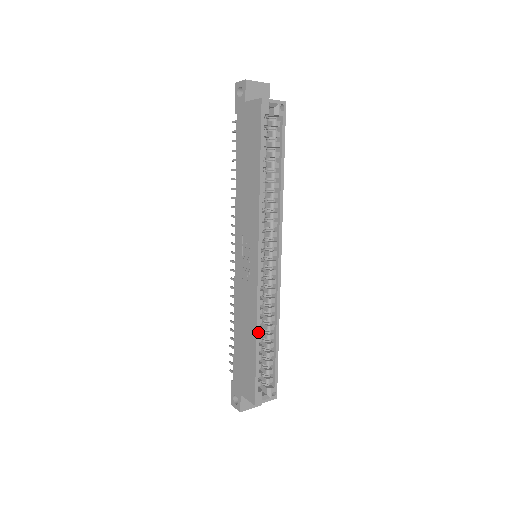
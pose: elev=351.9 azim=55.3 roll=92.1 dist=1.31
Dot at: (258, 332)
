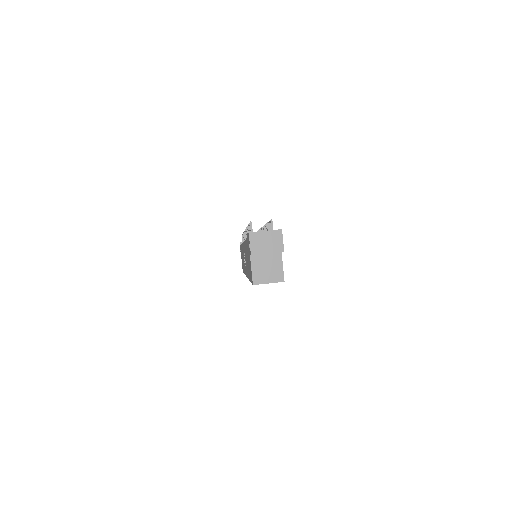
Dot at: occluded
